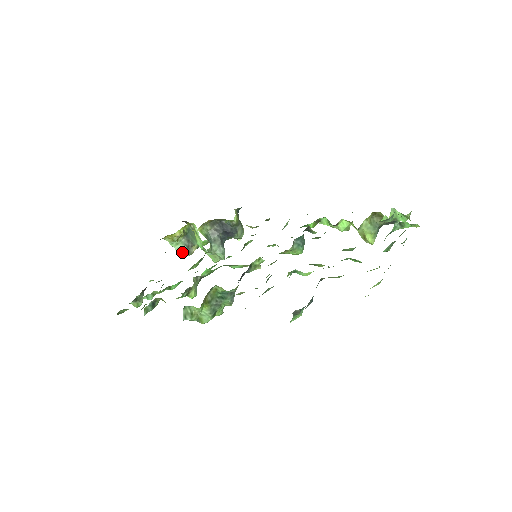
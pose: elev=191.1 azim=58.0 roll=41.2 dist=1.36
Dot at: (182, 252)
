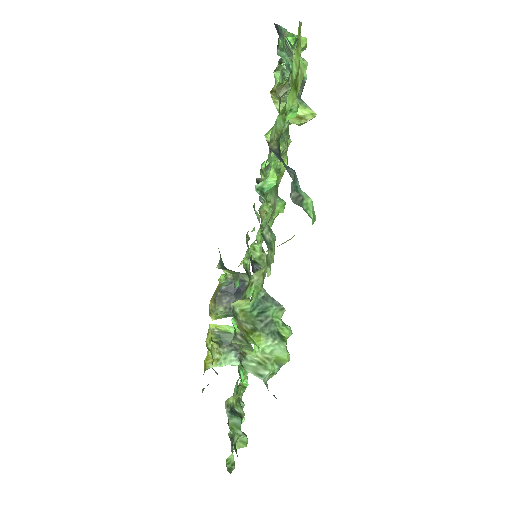
Dot at: (237, 359)
